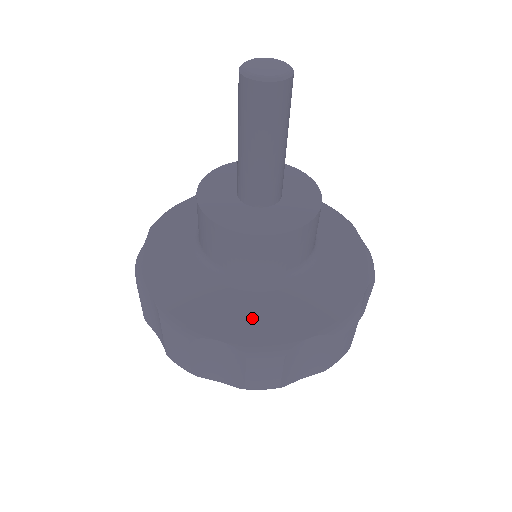
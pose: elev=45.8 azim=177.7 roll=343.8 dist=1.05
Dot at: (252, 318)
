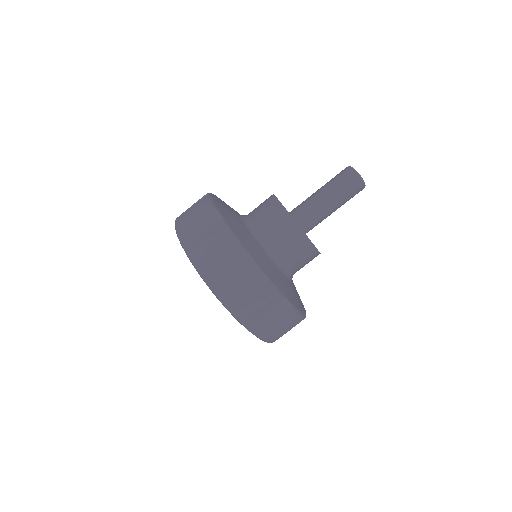
Dot at: (268, 267)
